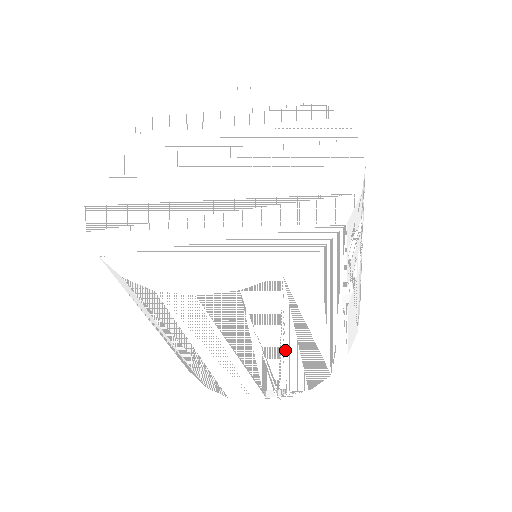
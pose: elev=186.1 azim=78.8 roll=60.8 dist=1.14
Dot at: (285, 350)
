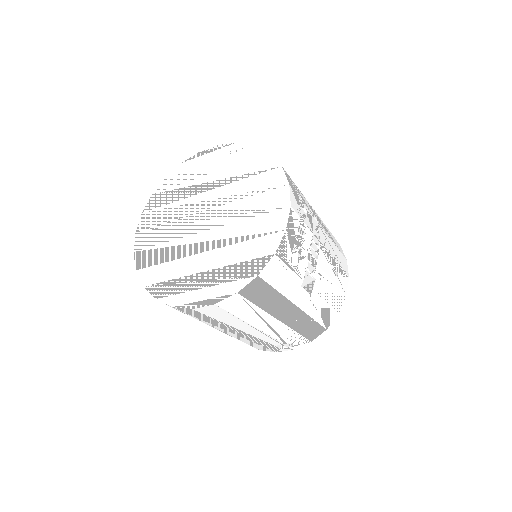
Dot at: (271, 324)
